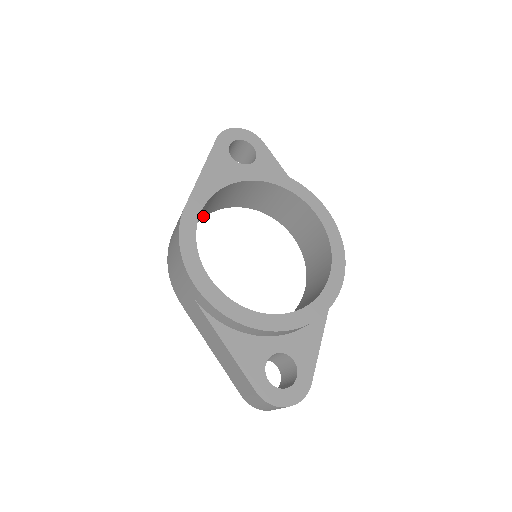
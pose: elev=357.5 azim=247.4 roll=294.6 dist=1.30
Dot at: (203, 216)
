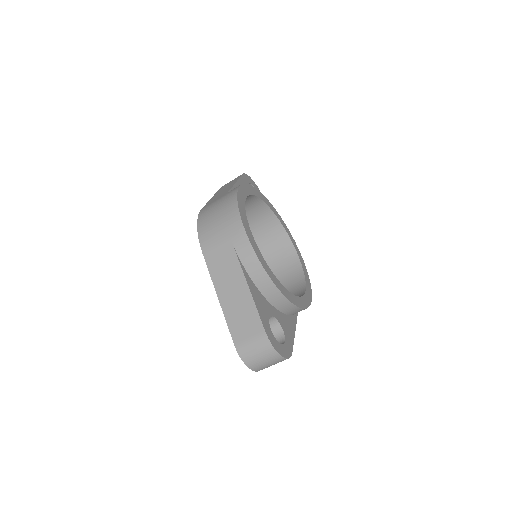
Dot at: occluded
